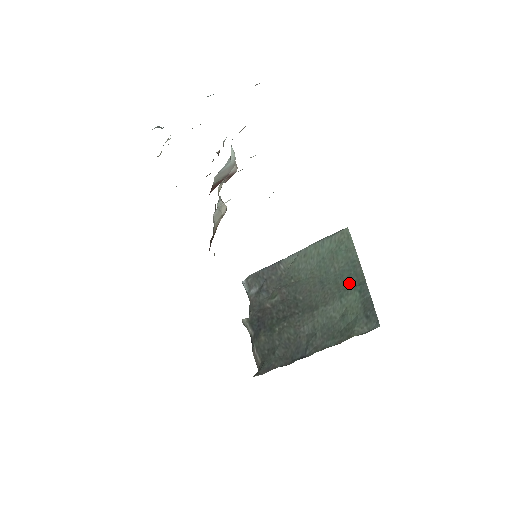
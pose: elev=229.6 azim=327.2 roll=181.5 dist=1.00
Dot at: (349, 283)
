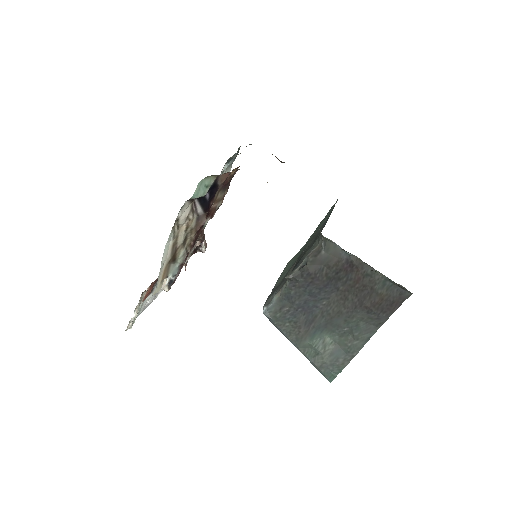
Dot at: occluded
